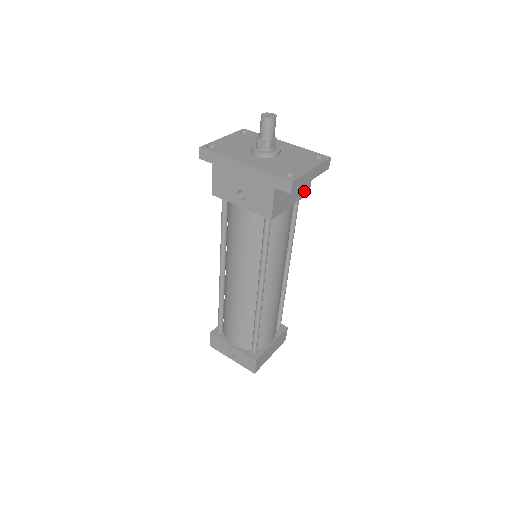
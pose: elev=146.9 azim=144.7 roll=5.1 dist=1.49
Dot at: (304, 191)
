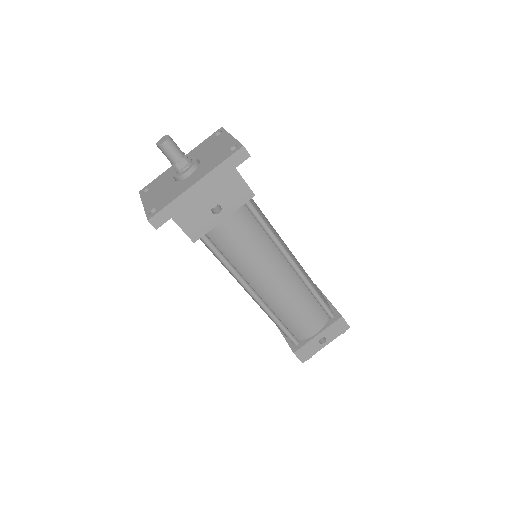
Dot at: occluded
